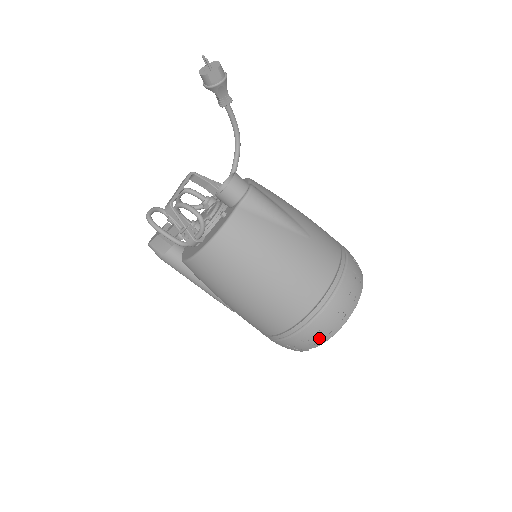
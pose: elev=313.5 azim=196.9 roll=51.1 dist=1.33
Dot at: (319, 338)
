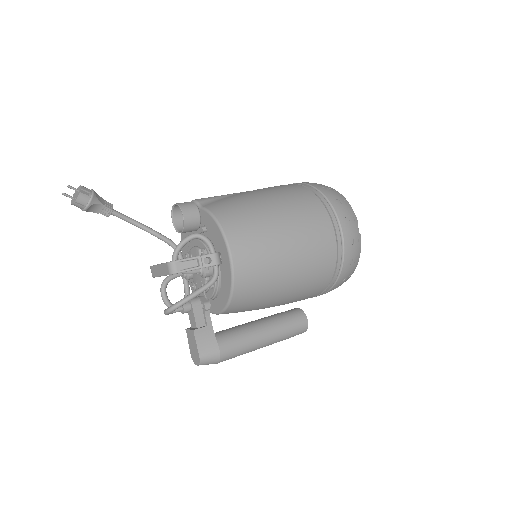
Dot at: (348, 211)
